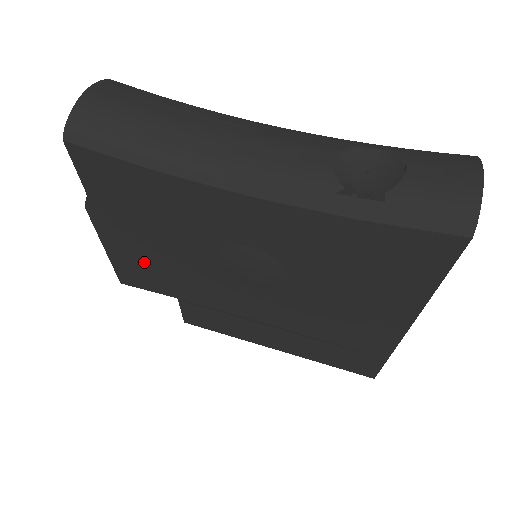
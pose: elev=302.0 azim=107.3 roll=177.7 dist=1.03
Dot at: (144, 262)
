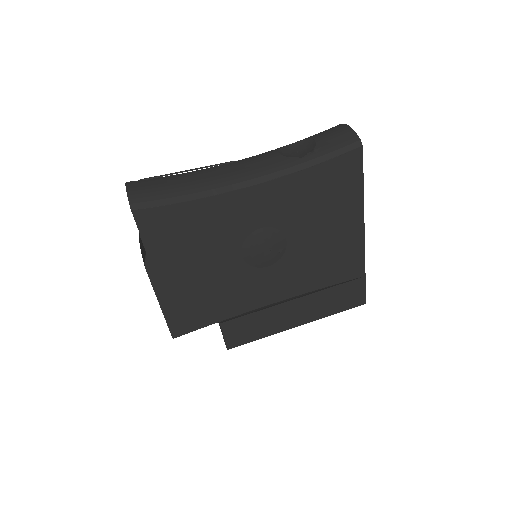
Dot at: (191, 297)
